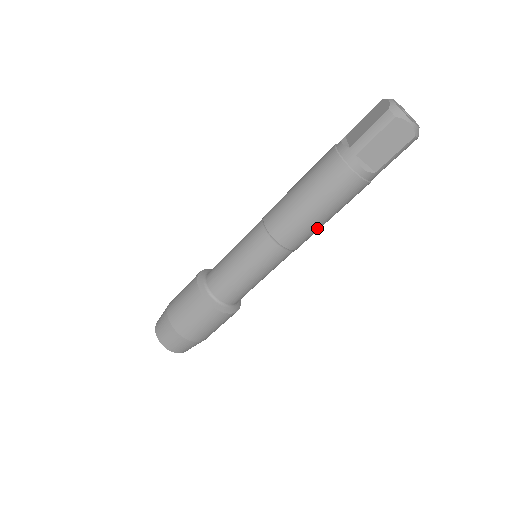
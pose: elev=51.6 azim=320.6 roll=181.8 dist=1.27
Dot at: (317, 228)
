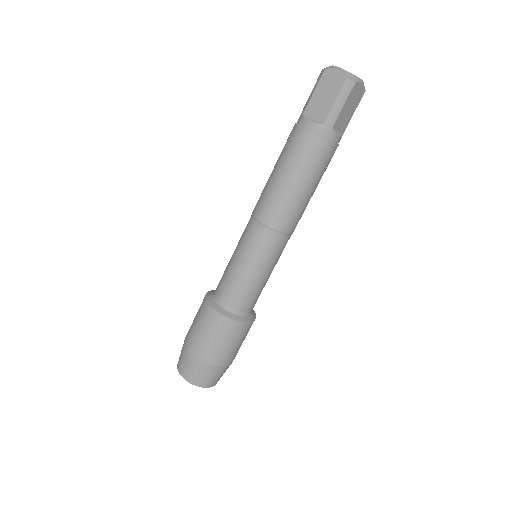
Dot at: (290, 198)
